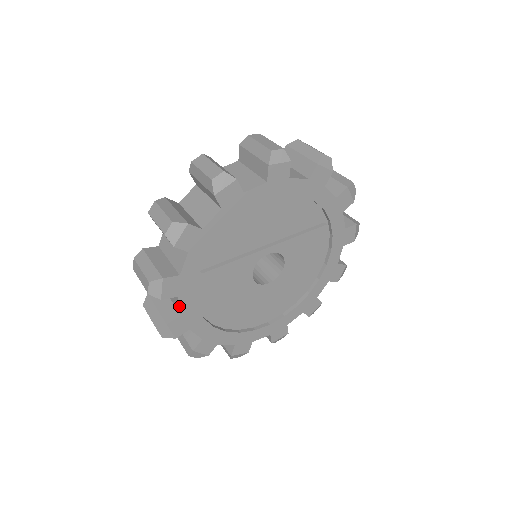
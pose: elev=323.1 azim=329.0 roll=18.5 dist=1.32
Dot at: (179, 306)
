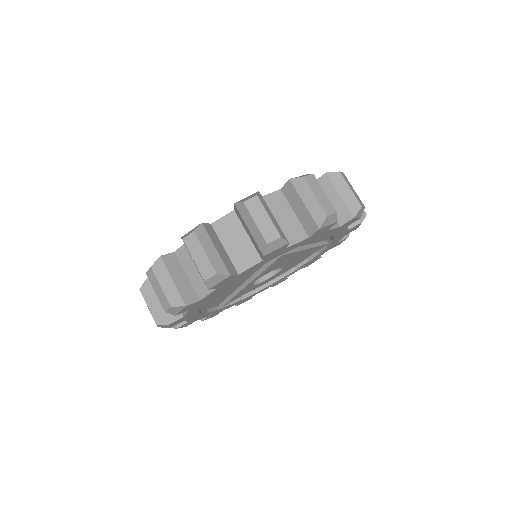
Dot at: occluded
